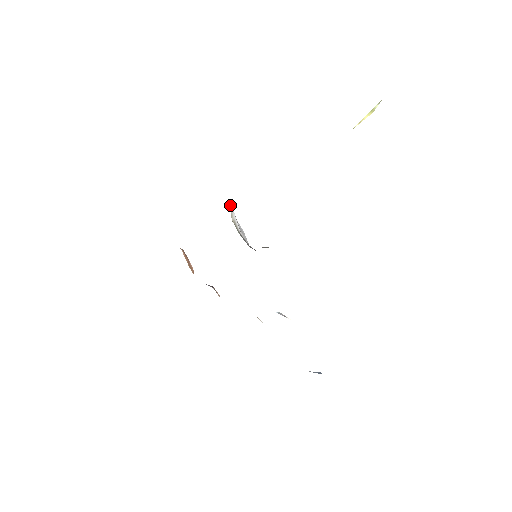
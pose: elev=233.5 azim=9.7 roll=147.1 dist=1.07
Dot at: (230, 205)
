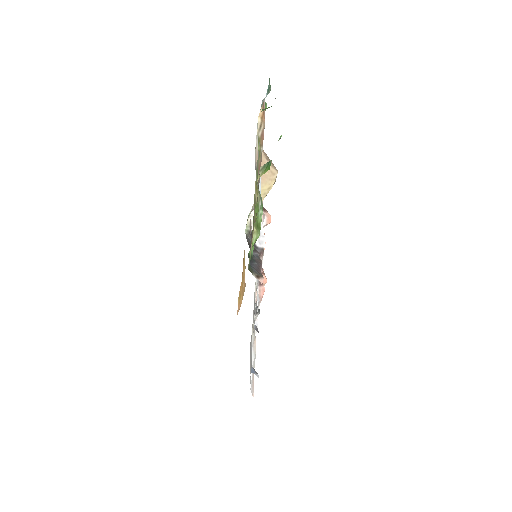
Dot at: occluded
